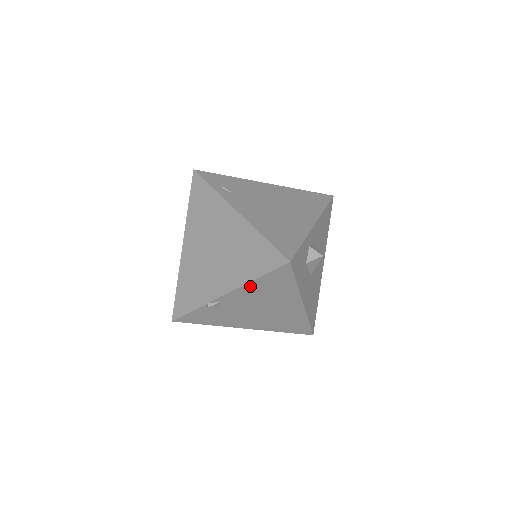
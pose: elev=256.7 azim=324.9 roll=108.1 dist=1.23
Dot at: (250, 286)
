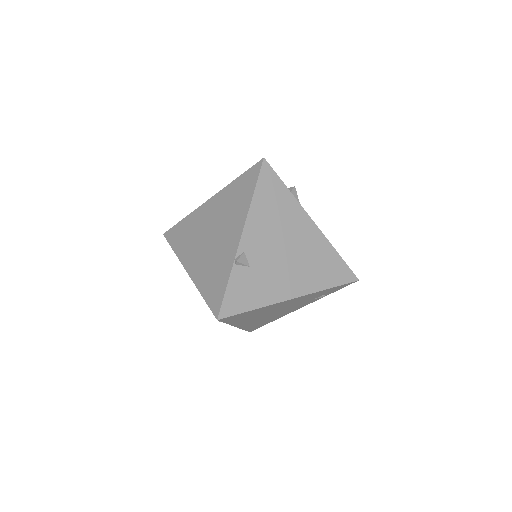
Dot at: (254, 210)
